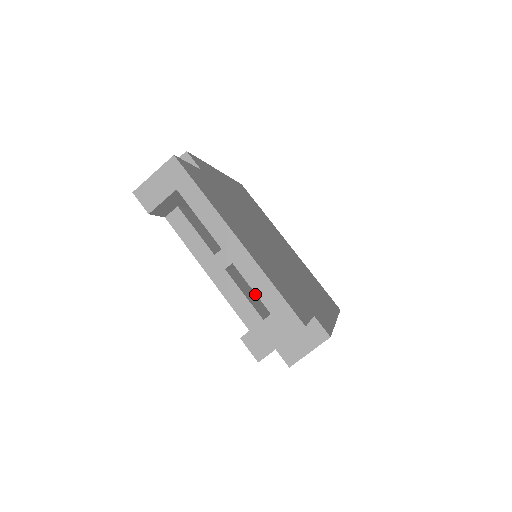
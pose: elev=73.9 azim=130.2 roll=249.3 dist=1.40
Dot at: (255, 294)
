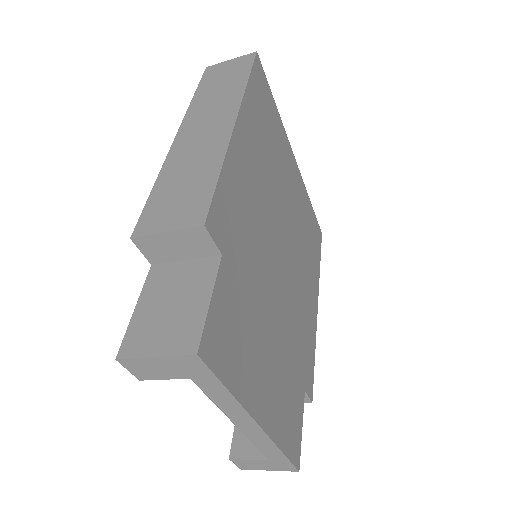
Dot at: occluded
